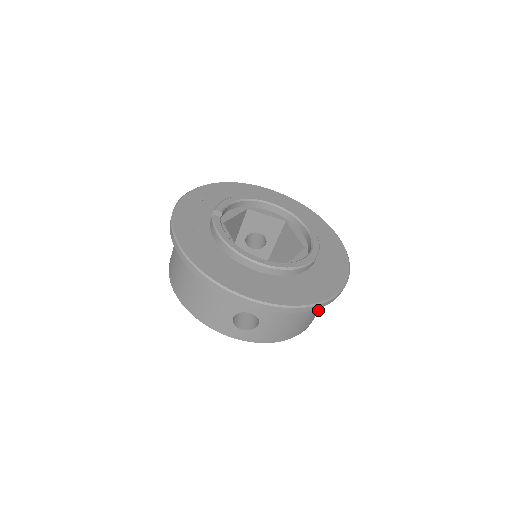
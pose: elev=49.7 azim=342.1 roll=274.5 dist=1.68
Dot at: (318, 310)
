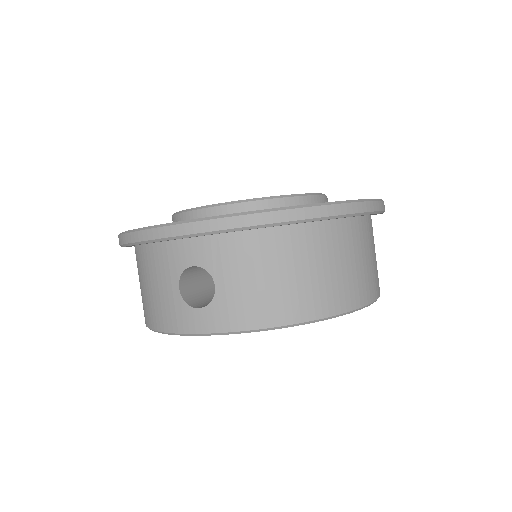
Dot at: (342, 270)
